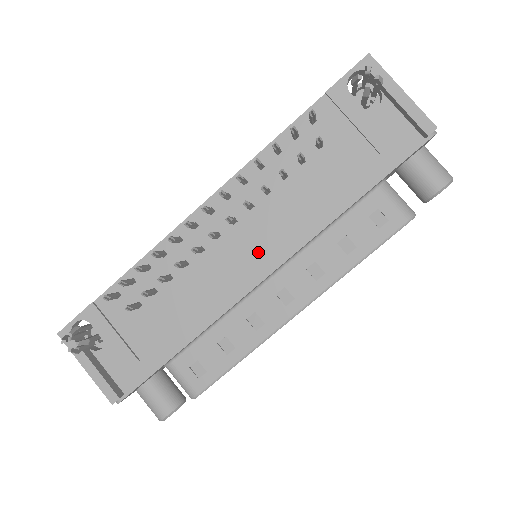
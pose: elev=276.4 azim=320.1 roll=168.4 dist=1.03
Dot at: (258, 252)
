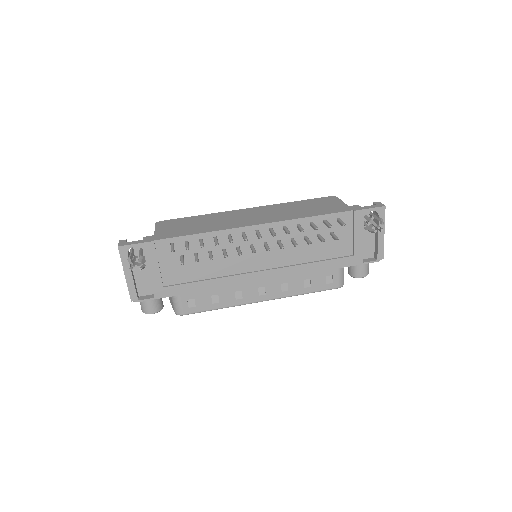
Dot at: (266, 266)
